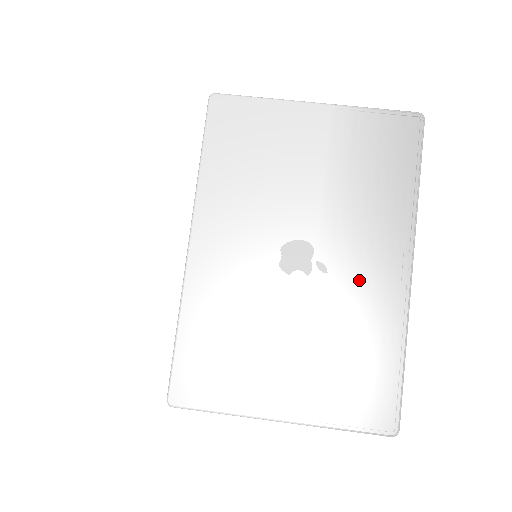
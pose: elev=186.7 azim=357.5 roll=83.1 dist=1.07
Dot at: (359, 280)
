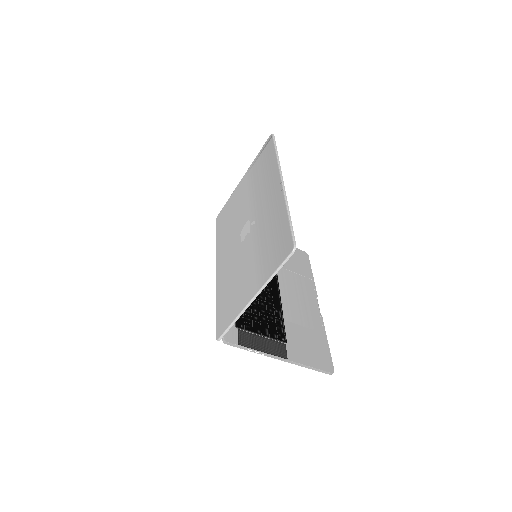
Dot at: (265, 210)
